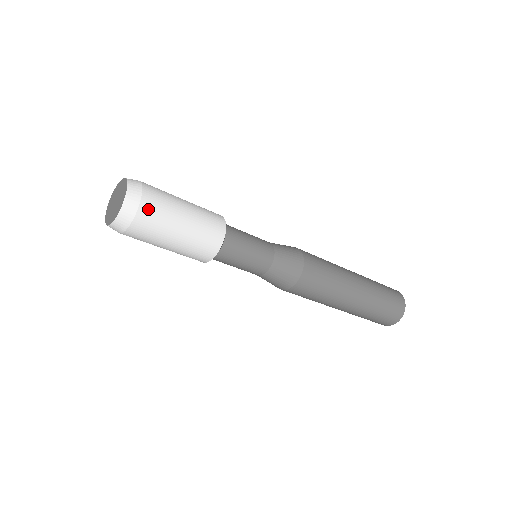
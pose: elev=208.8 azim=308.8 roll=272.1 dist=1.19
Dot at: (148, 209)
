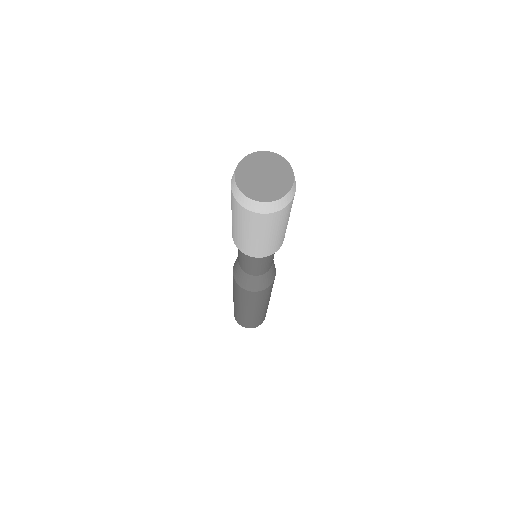
Dot at: (266, 219)
